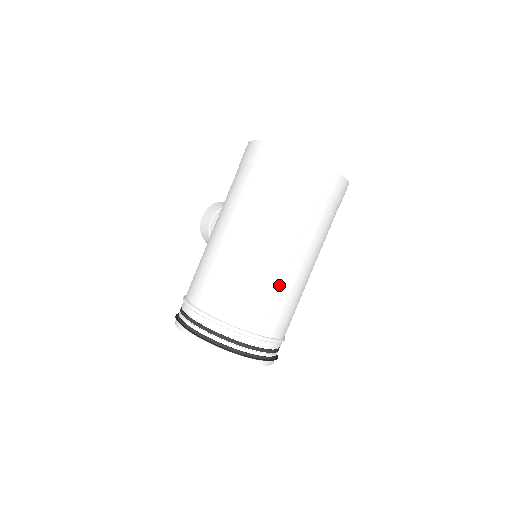
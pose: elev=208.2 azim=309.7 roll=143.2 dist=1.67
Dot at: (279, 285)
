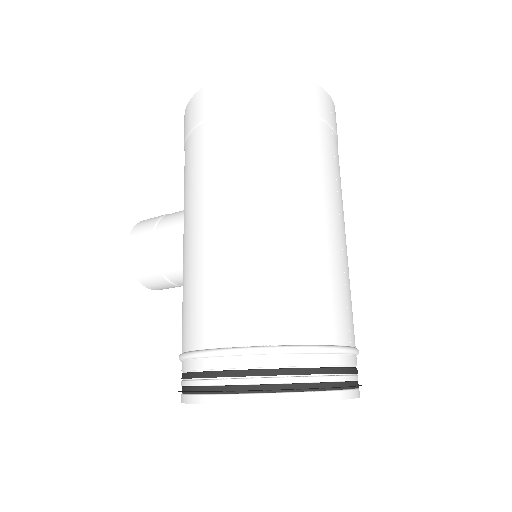
Dot at: (340, 262)
